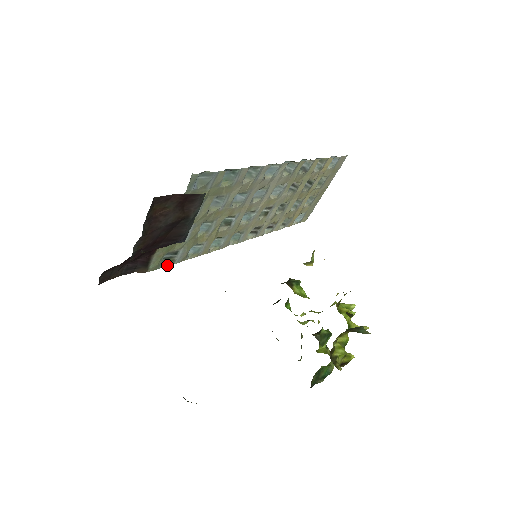
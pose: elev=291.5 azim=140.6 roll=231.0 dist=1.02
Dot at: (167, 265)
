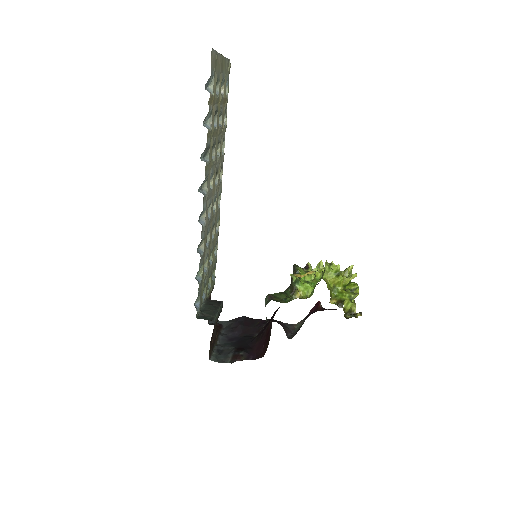
Dot at: occluded
